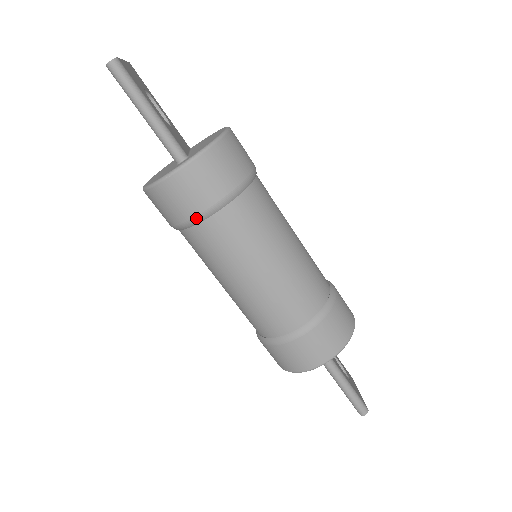
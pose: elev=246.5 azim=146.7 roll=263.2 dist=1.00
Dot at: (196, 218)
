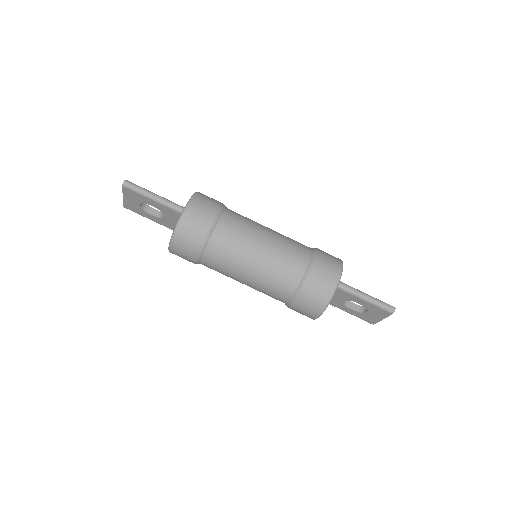
Dot at: (209, 230)
